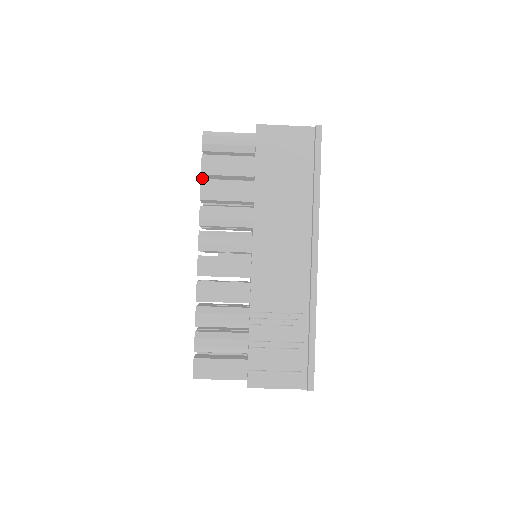
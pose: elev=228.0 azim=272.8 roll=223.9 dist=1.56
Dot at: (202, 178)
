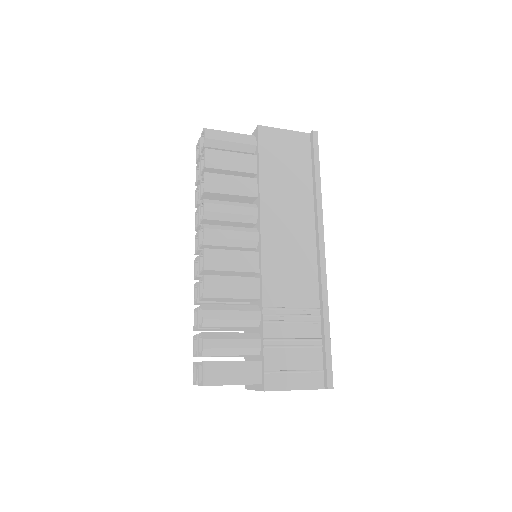
Dot at: (200, 175)
